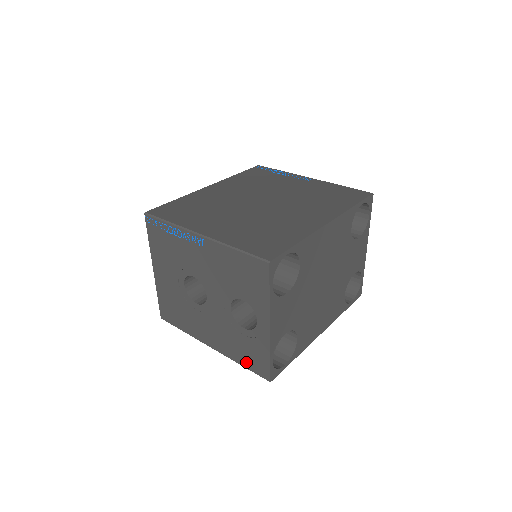
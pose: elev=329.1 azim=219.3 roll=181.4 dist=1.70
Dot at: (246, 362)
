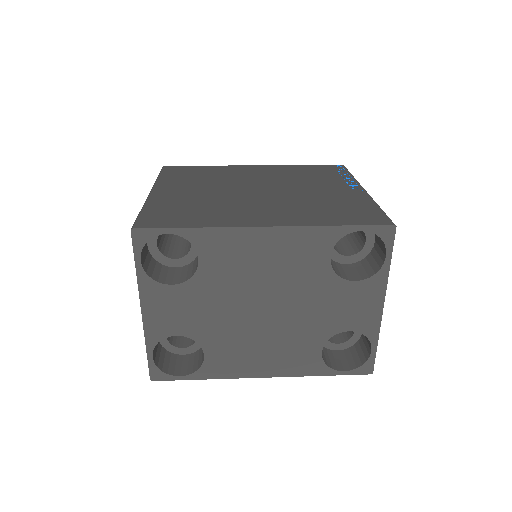
Dot at: occluded
